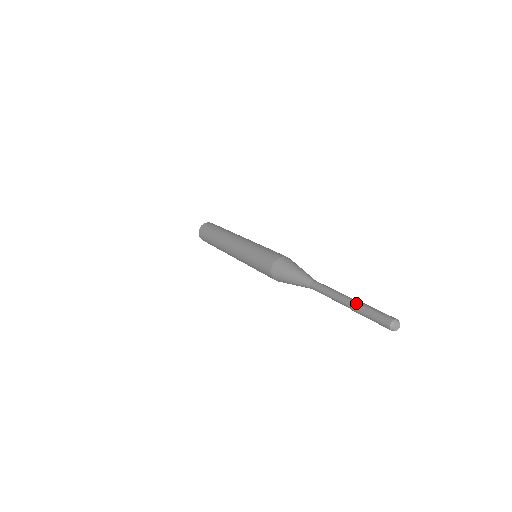
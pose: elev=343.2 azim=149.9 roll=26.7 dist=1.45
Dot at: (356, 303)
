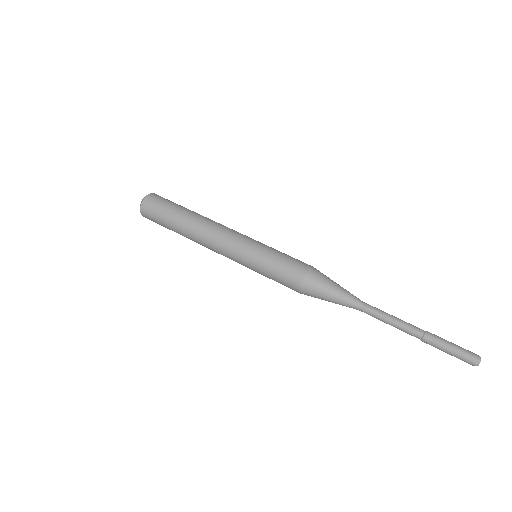
Dot at: (430, 335)
